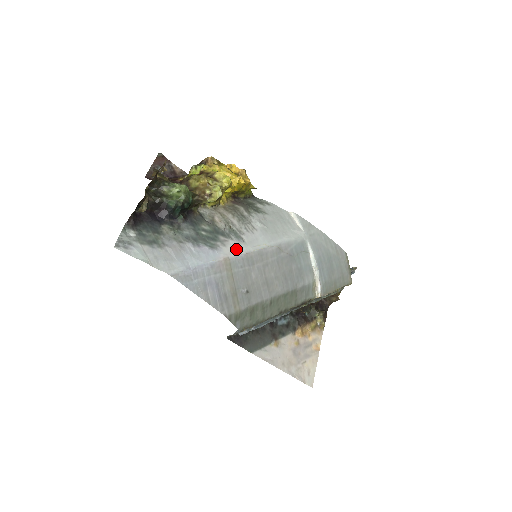
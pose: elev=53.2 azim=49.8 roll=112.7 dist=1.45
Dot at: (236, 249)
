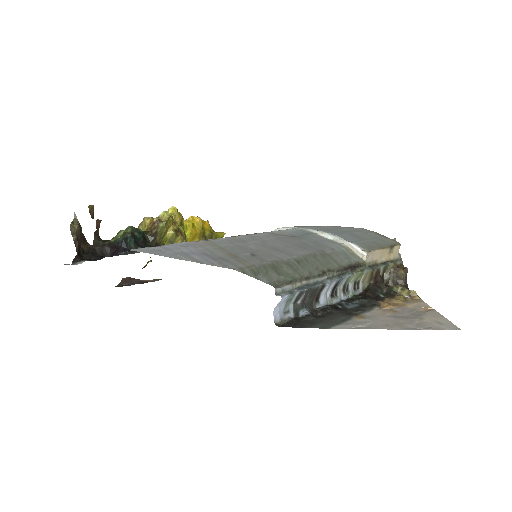
Dot at: occluded
